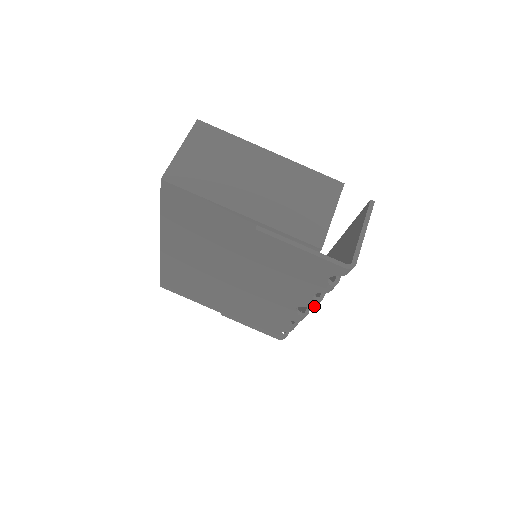
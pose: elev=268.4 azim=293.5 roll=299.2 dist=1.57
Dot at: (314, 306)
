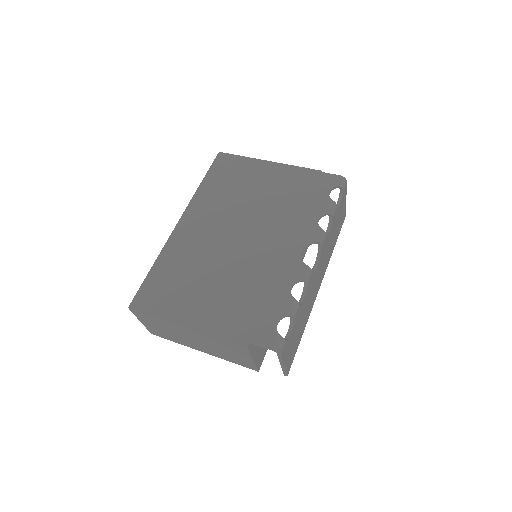
Dot at: (319, 241)
